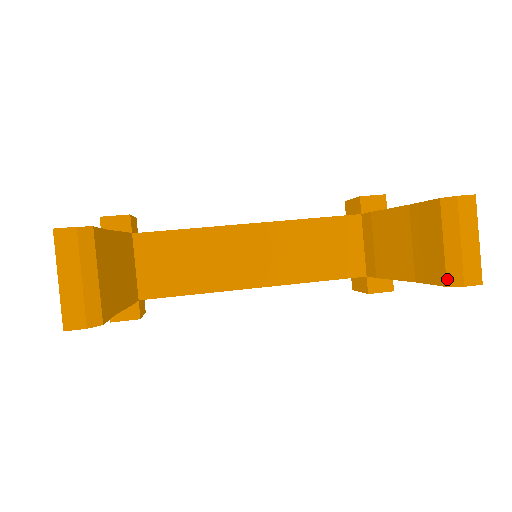
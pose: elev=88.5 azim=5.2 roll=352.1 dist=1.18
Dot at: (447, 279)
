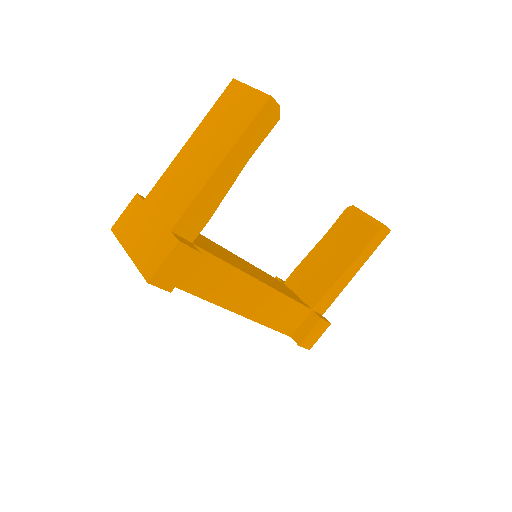
Dot at: (378, 226)
